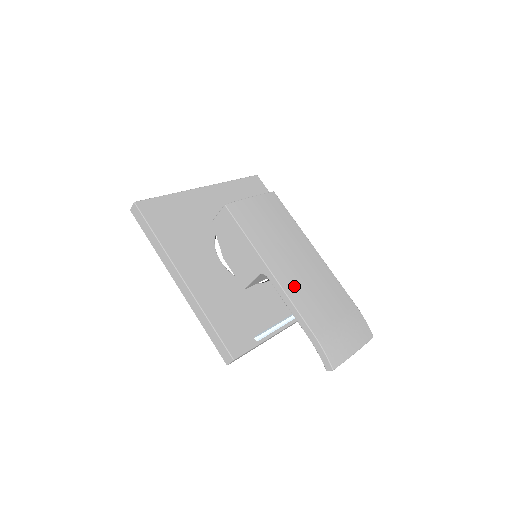
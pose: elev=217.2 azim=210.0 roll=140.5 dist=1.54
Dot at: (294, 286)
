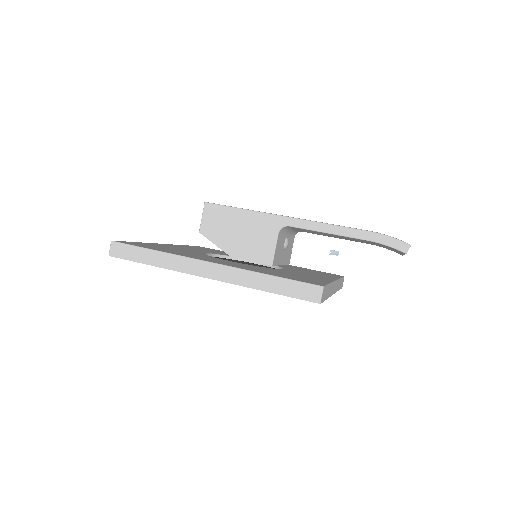
Dot at: occluded
